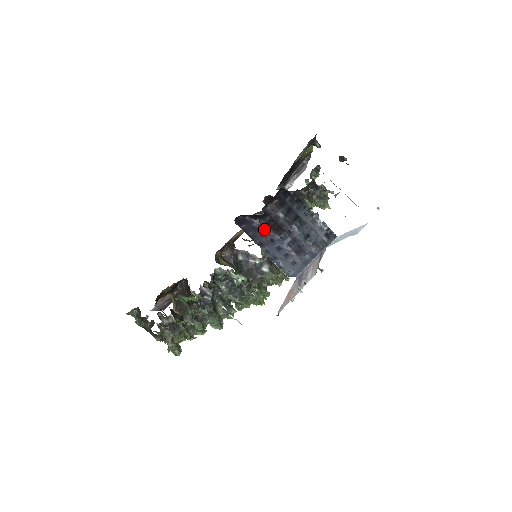
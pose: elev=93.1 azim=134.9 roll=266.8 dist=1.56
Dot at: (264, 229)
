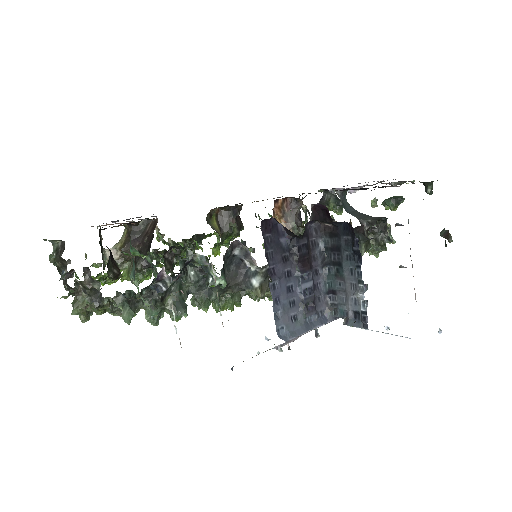
Dot at: (290, 253)
